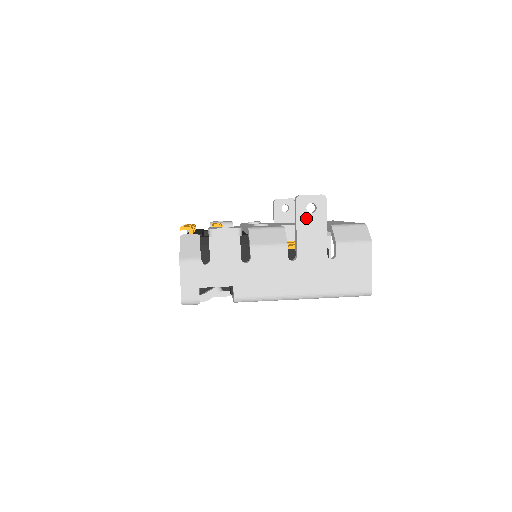
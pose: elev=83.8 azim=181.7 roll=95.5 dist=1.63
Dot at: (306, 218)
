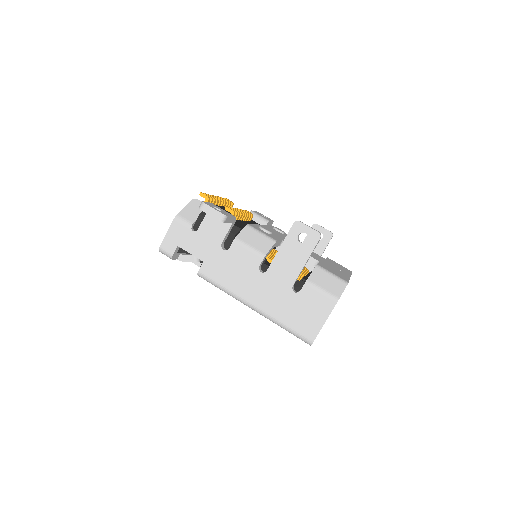
Dot at: (293, 243)
